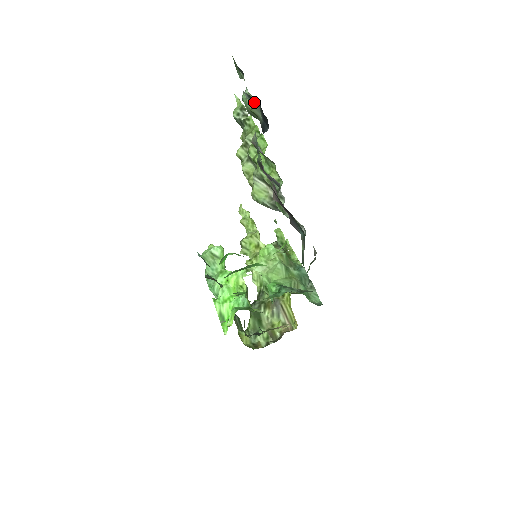
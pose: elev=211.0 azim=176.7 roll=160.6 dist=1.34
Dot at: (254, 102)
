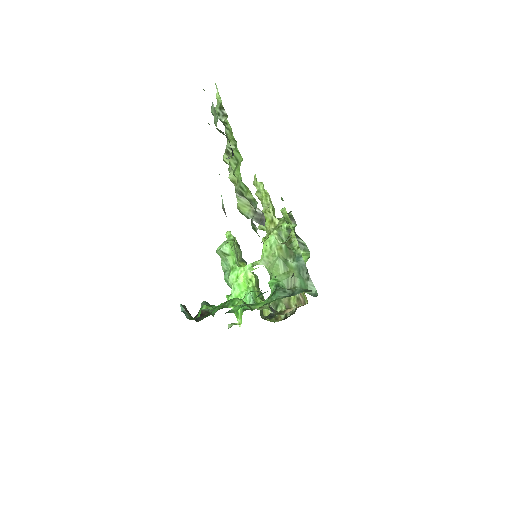
Dot at: (216, 128)
